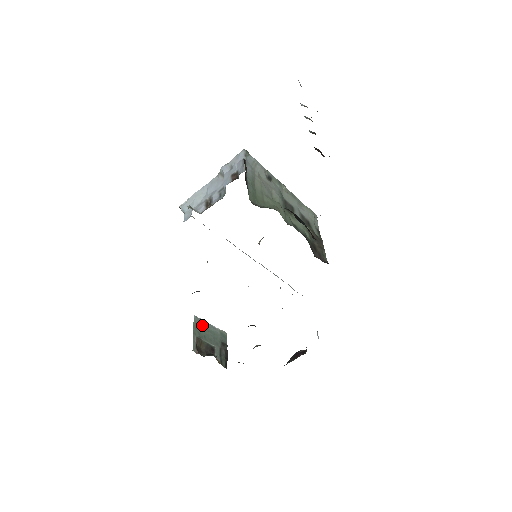
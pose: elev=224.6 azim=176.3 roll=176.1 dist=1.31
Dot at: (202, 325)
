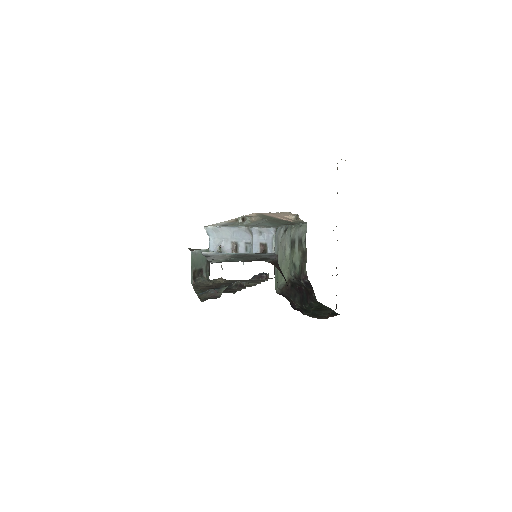
Dot at: (196, 256)
